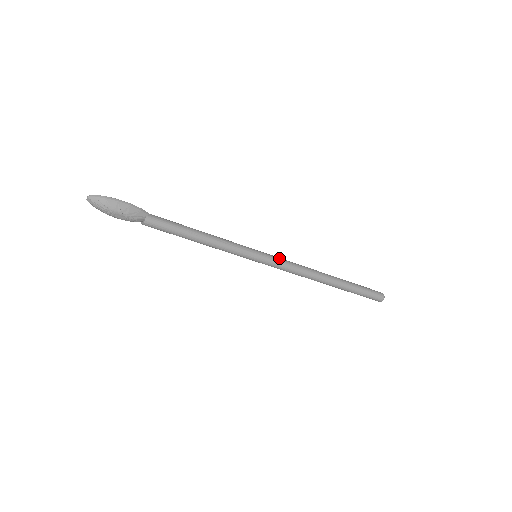
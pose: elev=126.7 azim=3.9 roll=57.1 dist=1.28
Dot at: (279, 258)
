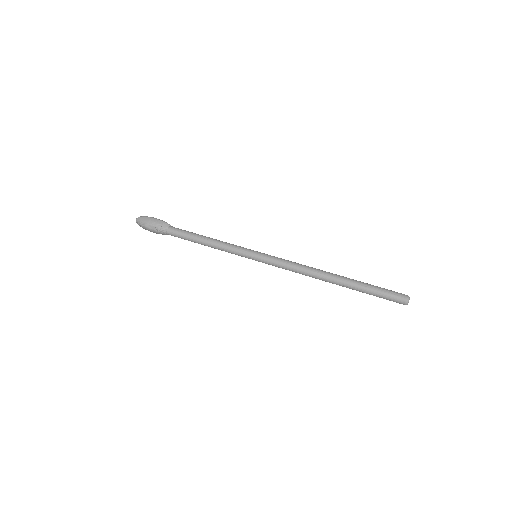
Dot at: (277, 257)
